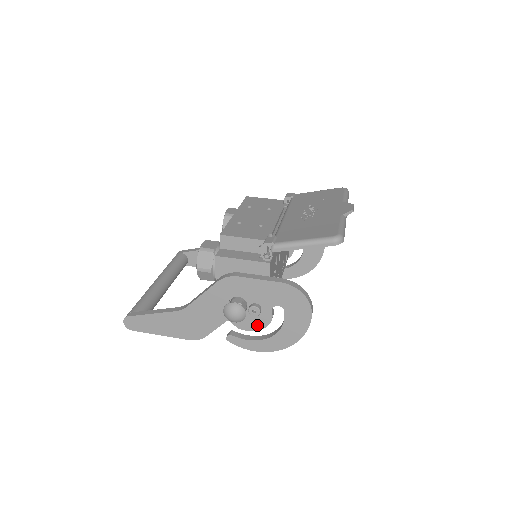
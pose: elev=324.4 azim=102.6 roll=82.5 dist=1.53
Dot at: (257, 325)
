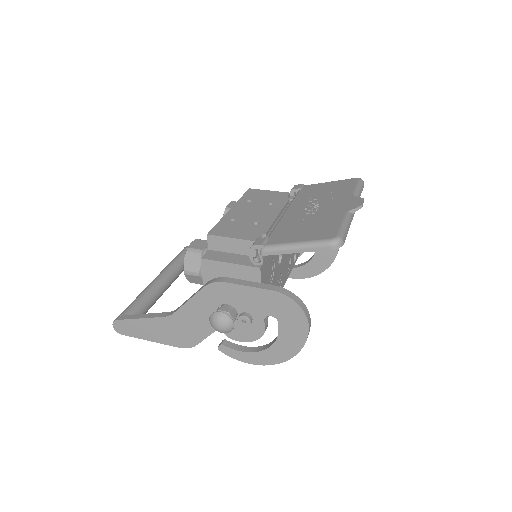
Dot at: (249, 336)
